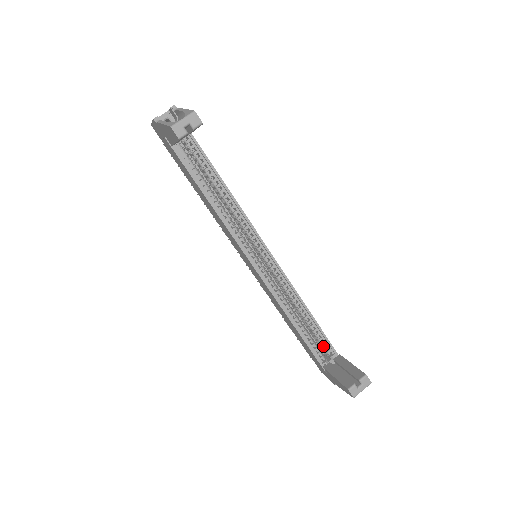
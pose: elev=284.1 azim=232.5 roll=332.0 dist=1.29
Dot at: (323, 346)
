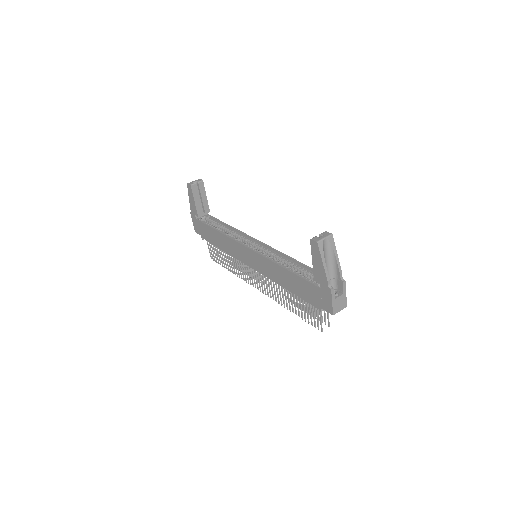
Dot at: occluded
